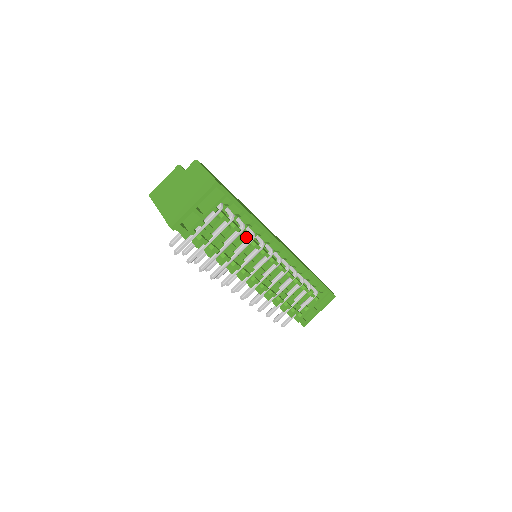
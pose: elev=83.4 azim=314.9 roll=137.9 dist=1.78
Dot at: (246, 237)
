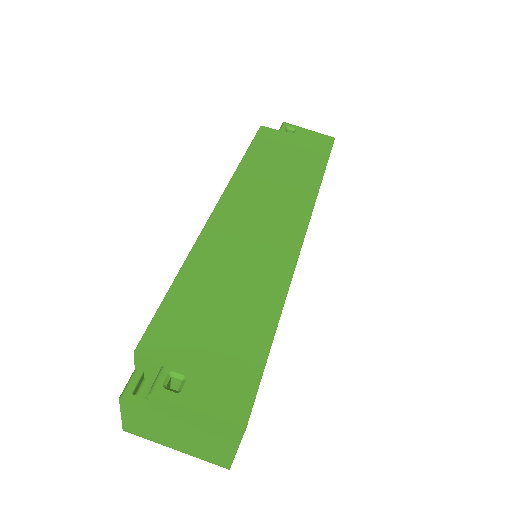
Dot at: occluded
